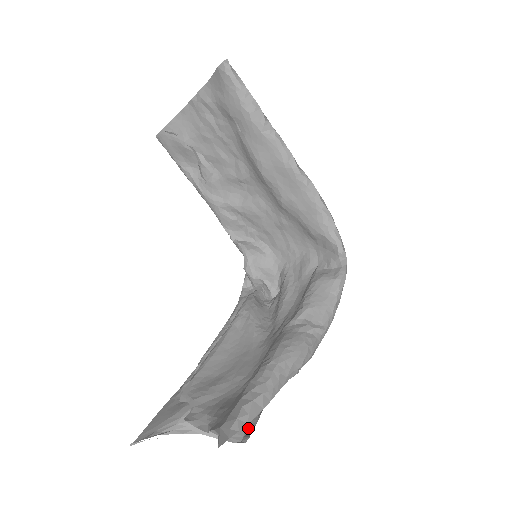
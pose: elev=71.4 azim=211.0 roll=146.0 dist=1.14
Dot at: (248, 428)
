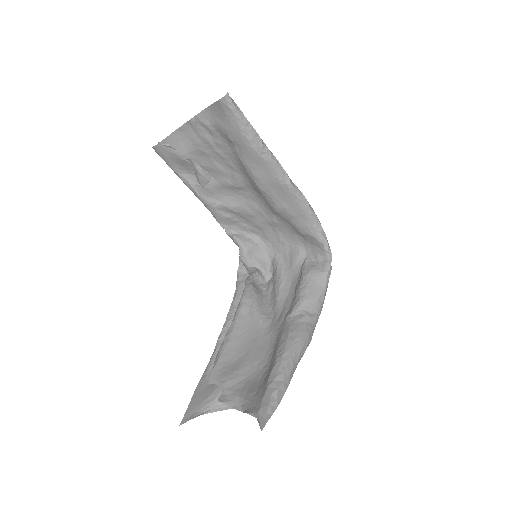
Dot at: occluded
